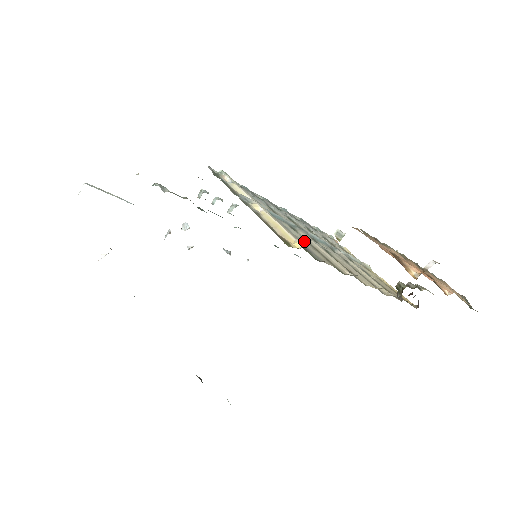
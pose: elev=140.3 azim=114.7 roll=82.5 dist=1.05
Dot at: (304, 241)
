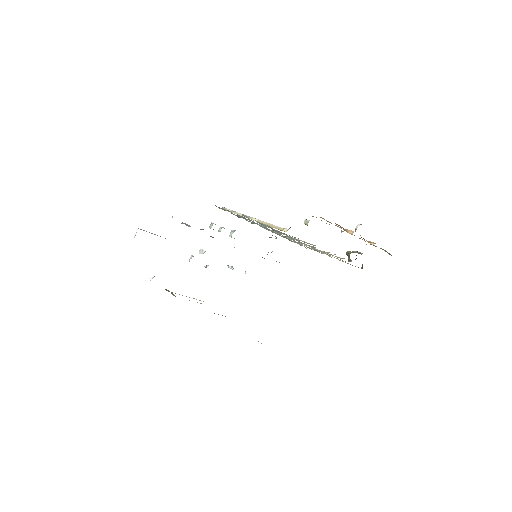
Dot at: occluded
